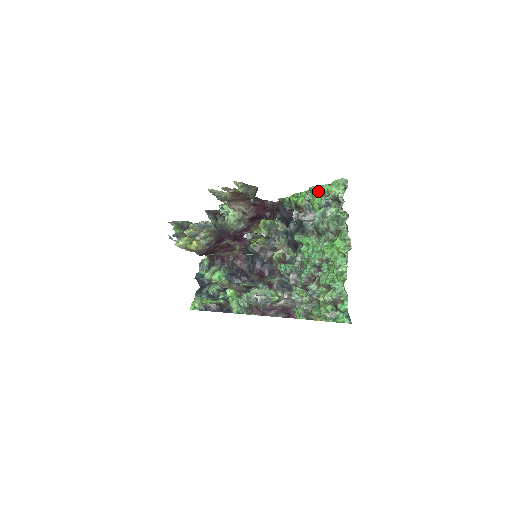
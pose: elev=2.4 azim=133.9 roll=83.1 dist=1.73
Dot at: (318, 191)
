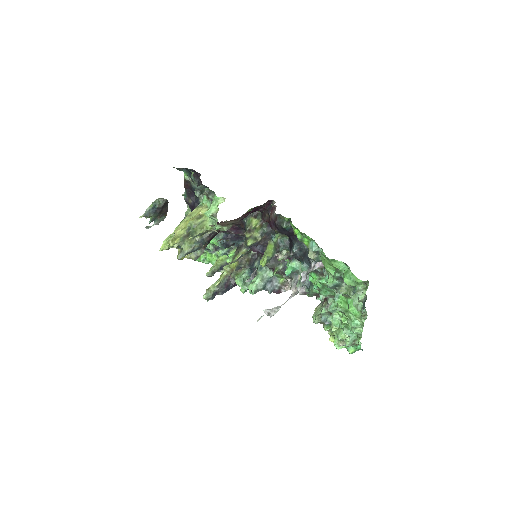
Dot at: (331, 263)
